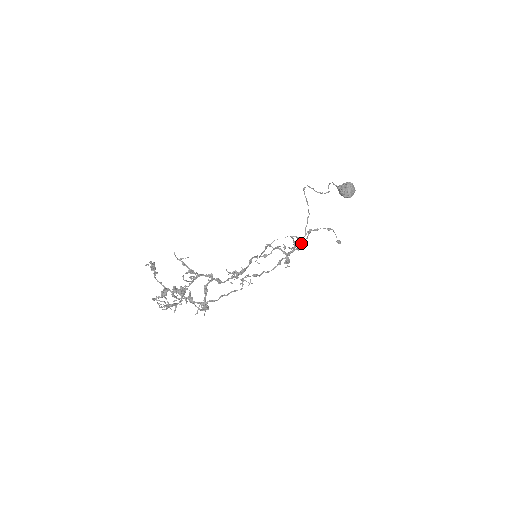
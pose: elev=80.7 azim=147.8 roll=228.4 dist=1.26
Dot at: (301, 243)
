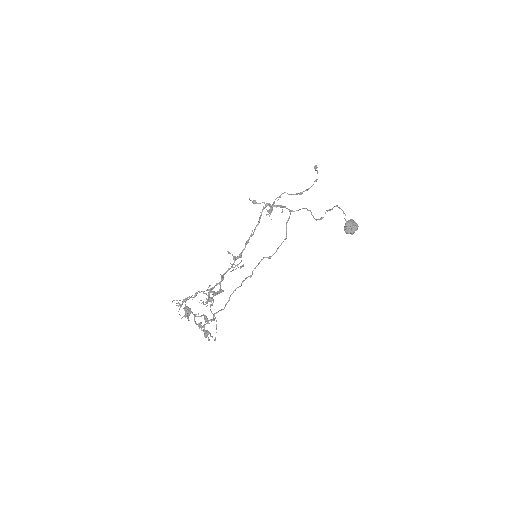
Dot at: occluded
